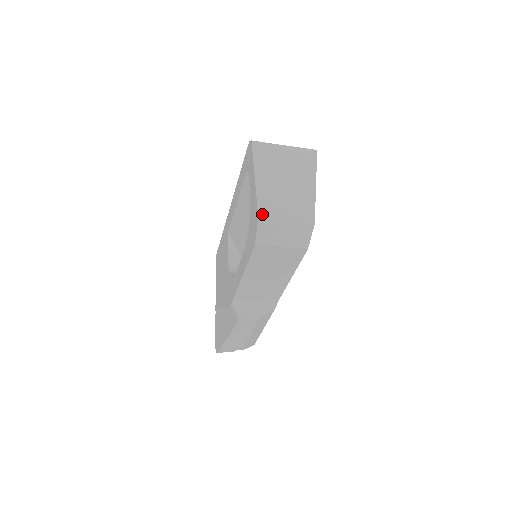
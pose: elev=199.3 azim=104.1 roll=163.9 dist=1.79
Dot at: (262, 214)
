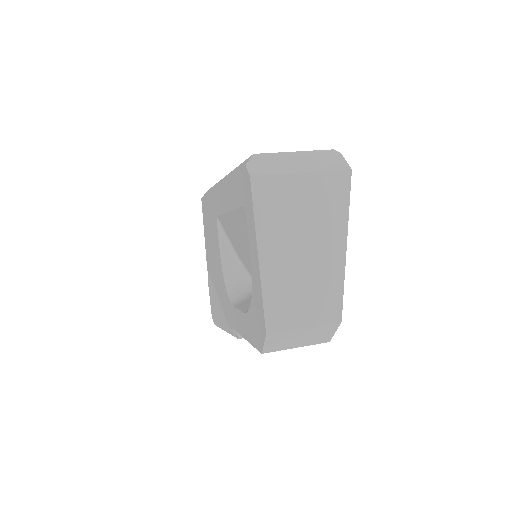
Dot at: (271, 326)
